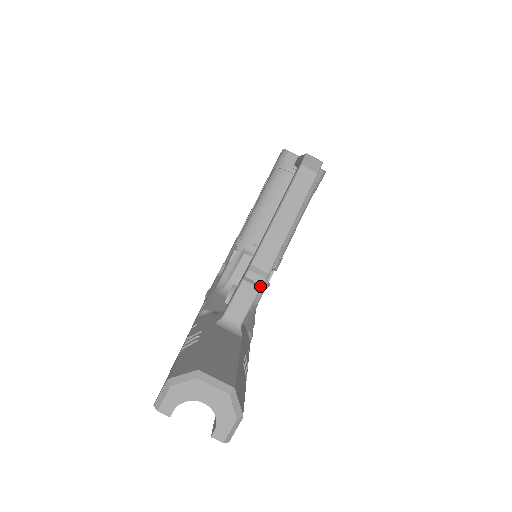
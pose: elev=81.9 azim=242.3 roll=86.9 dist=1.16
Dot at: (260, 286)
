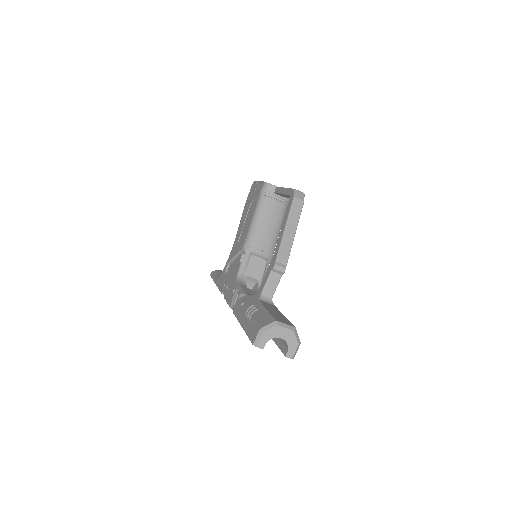
Dot at: (282, 273)
